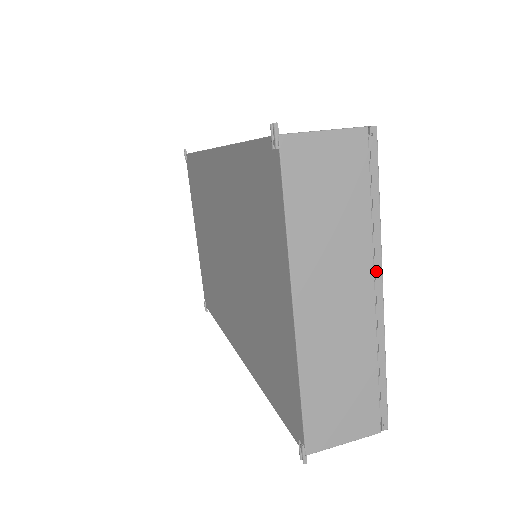
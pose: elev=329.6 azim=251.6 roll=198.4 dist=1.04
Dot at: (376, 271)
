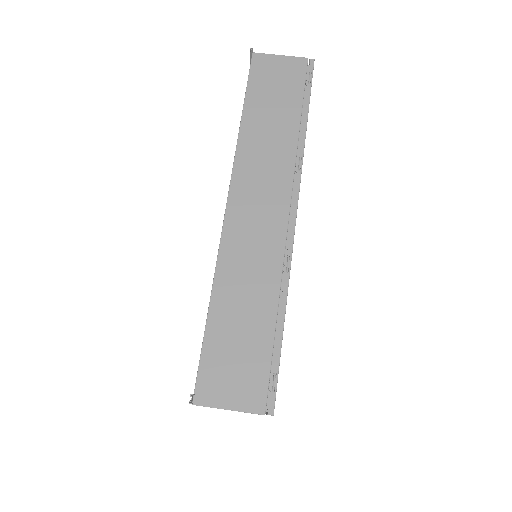
Dot at: occluded
